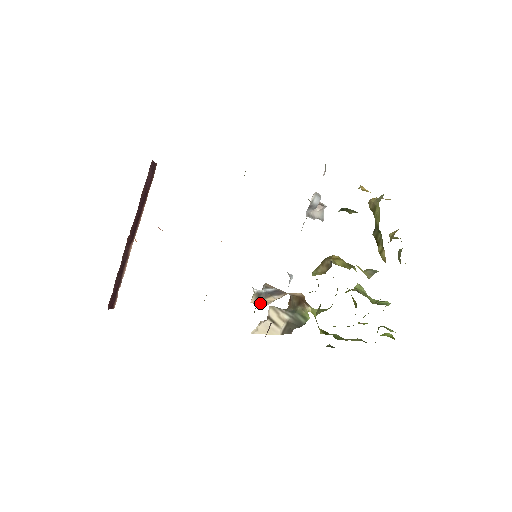
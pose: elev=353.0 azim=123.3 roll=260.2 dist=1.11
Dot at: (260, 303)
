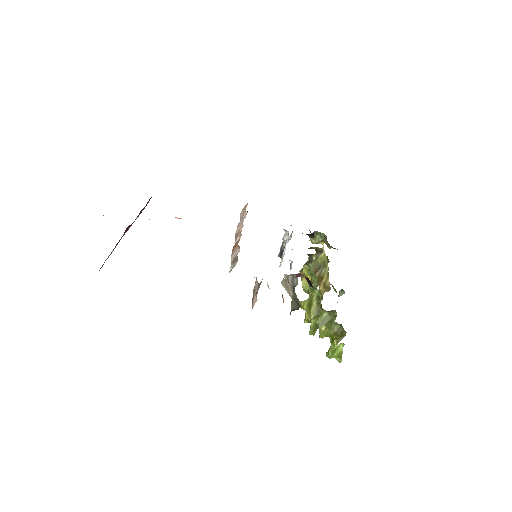
Dot at: occluded
